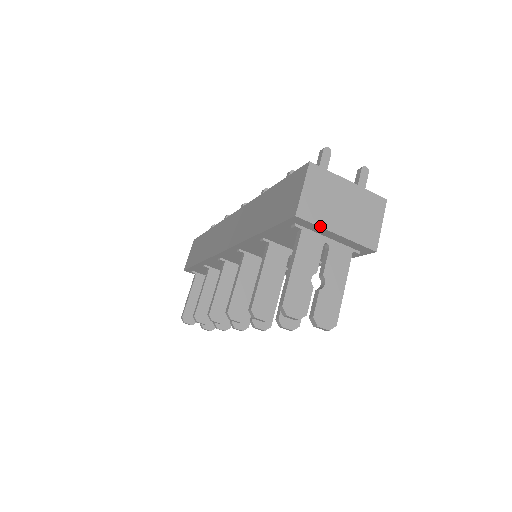
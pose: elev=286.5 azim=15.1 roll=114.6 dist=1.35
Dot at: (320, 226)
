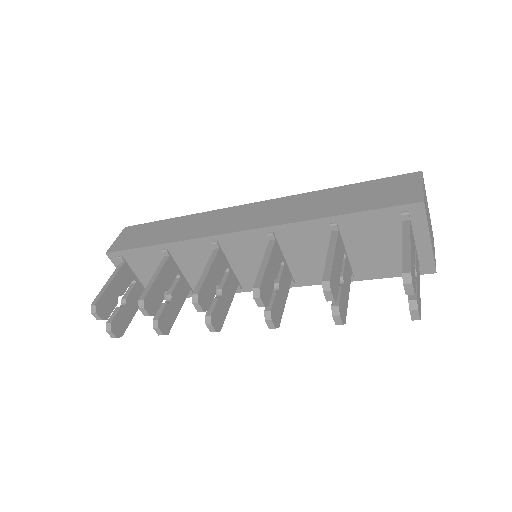
Dot at: occluded
